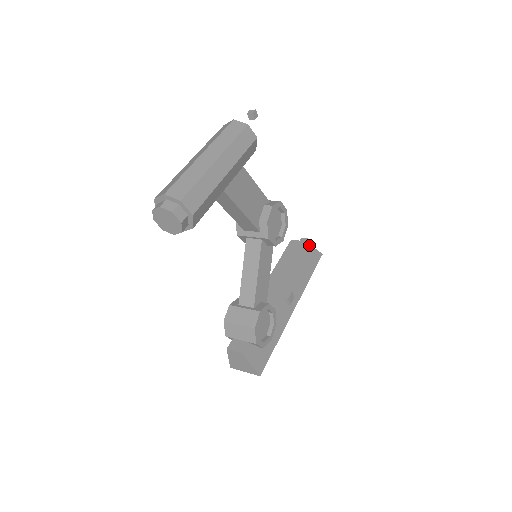
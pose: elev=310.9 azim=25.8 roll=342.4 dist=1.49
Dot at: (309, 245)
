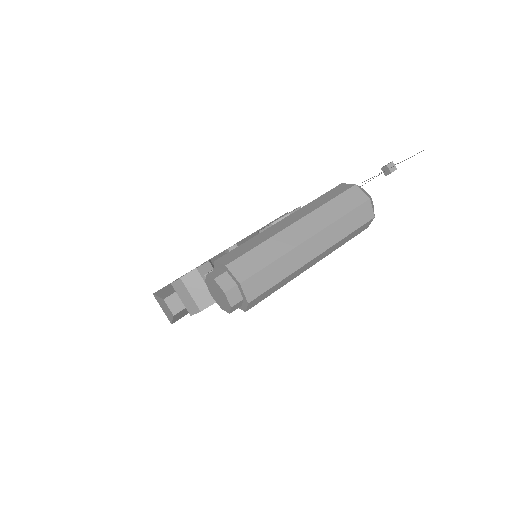
Dot at: occluded
